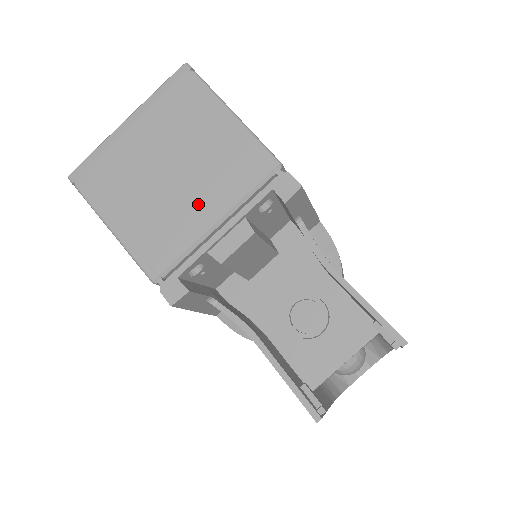
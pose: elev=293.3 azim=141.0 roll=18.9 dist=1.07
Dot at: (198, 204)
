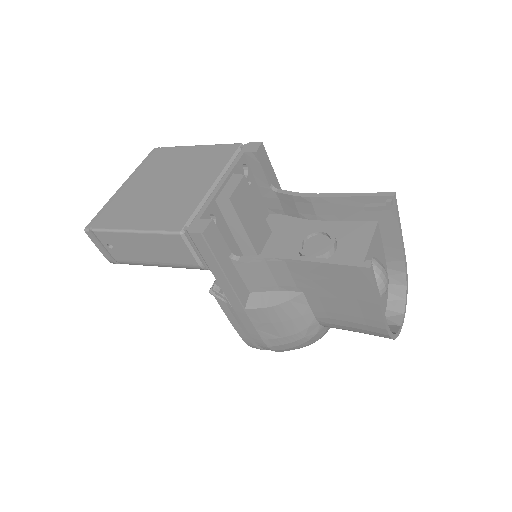
Dot at: (195, 184)
